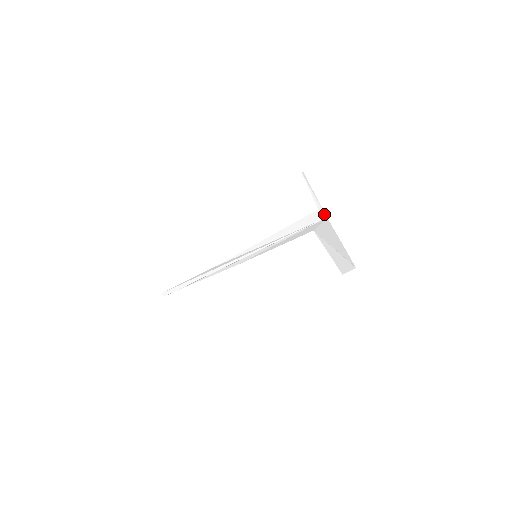
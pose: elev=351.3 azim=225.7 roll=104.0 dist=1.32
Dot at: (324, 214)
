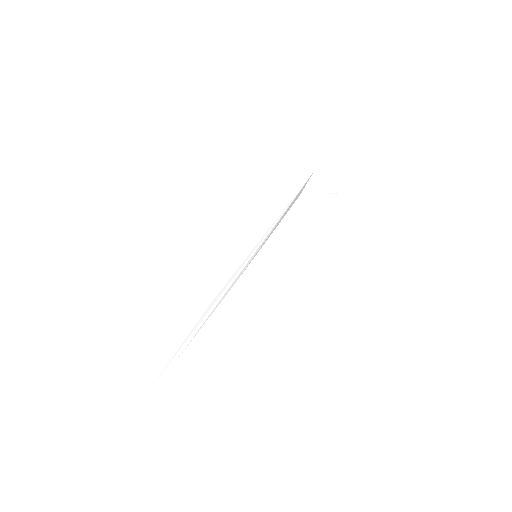
Dot at: (310, 171)
